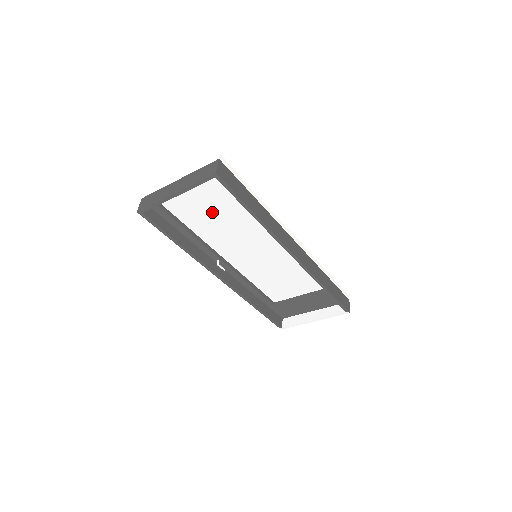
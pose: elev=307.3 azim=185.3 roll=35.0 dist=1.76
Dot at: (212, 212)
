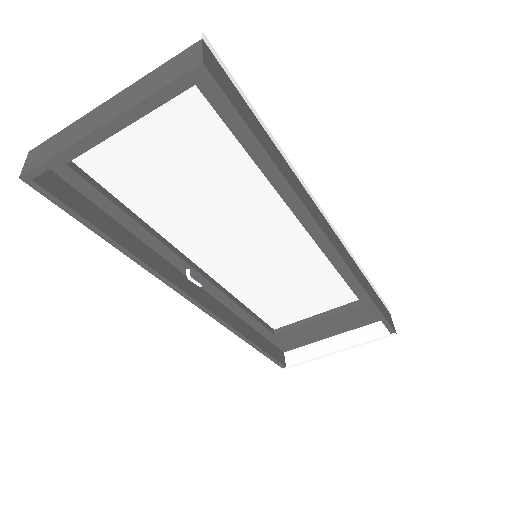
Dot at: (180, 174)
